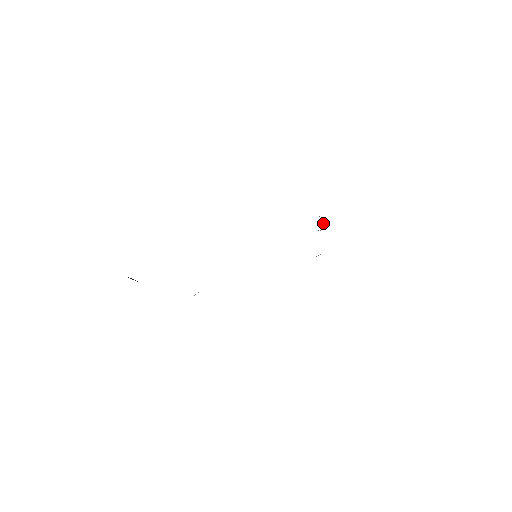
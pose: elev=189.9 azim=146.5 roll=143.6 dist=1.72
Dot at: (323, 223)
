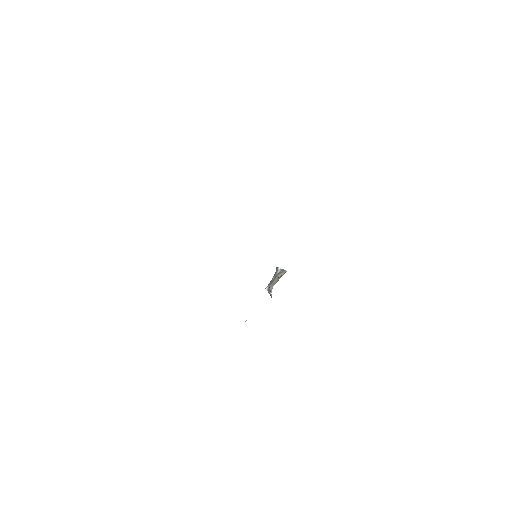
Dot at: (286, 271)
